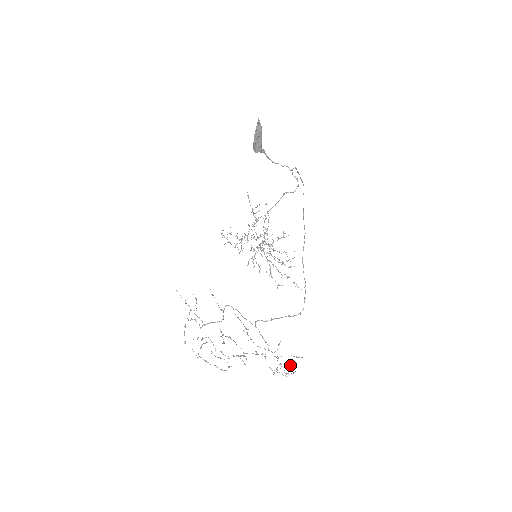
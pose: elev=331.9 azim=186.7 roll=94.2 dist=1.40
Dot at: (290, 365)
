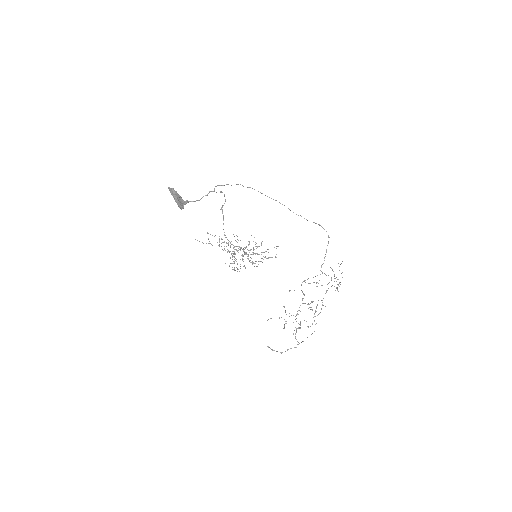
Dot at: occluded
